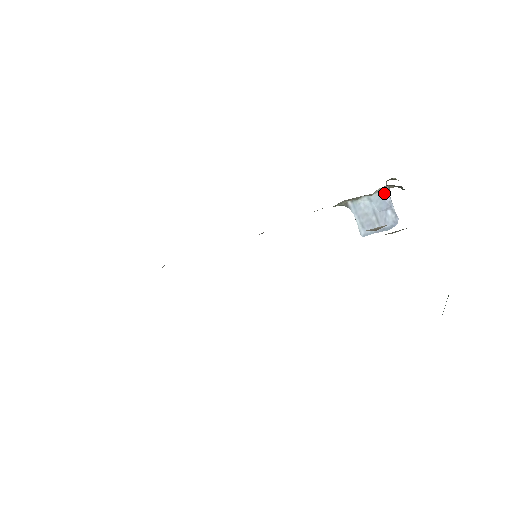
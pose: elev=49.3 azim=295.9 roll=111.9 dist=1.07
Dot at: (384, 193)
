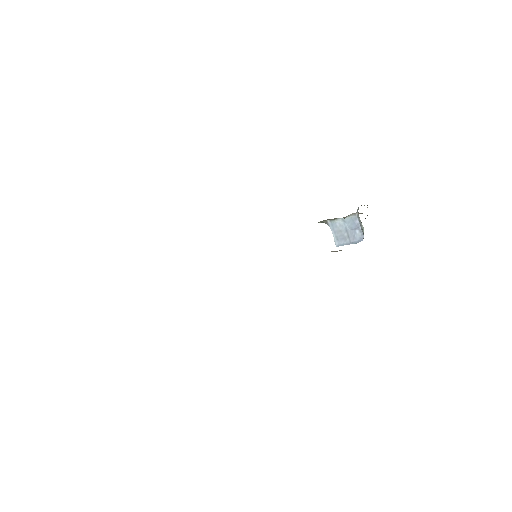
Dot at: (354, 217)
